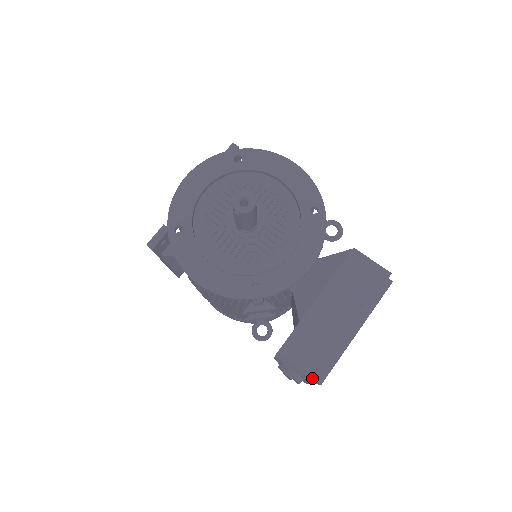
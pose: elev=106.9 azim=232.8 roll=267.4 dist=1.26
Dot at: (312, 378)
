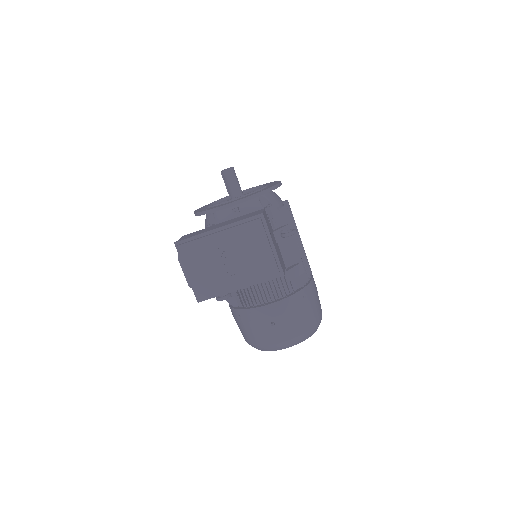
Dot at: (178, 241)
